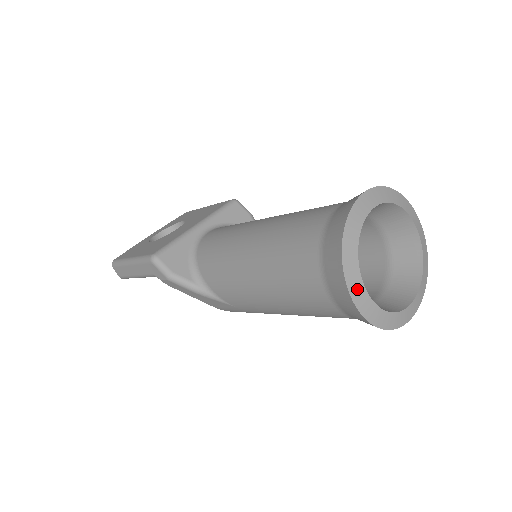
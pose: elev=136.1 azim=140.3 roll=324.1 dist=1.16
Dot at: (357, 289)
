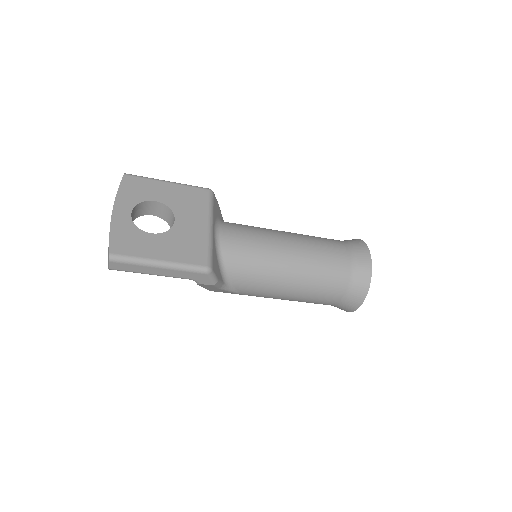
Dot at: occluded
